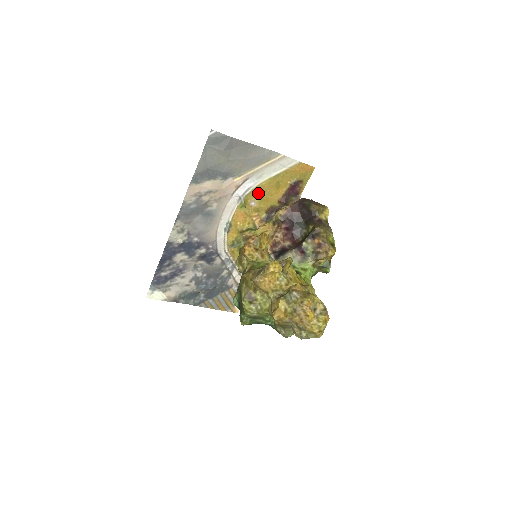
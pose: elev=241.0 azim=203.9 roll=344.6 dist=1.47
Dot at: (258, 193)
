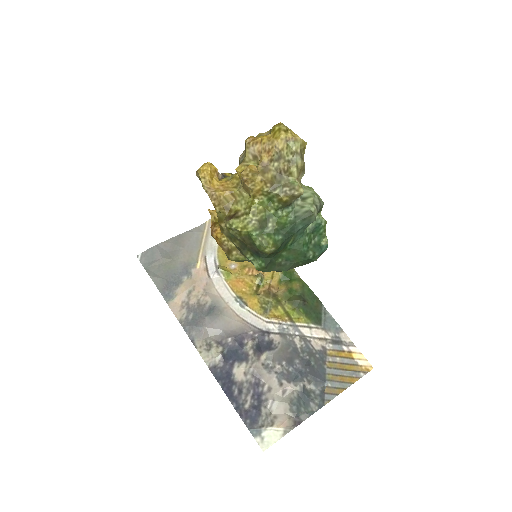
Dot at: (226, 256)
